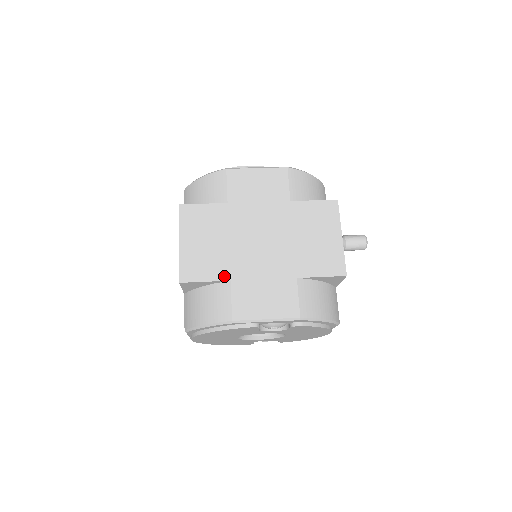
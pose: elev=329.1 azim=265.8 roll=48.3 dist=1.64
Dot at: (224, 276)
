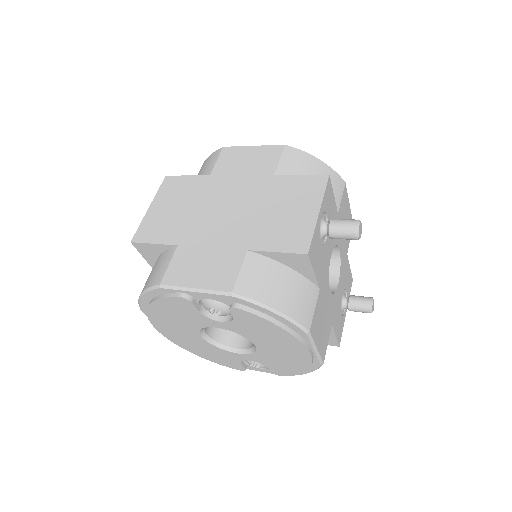
Dot at: (174, 240)
